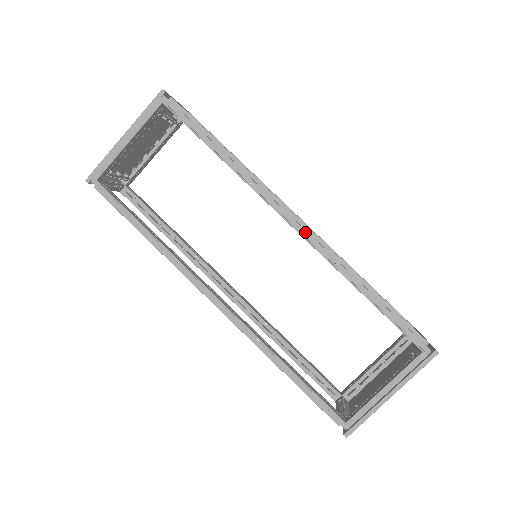
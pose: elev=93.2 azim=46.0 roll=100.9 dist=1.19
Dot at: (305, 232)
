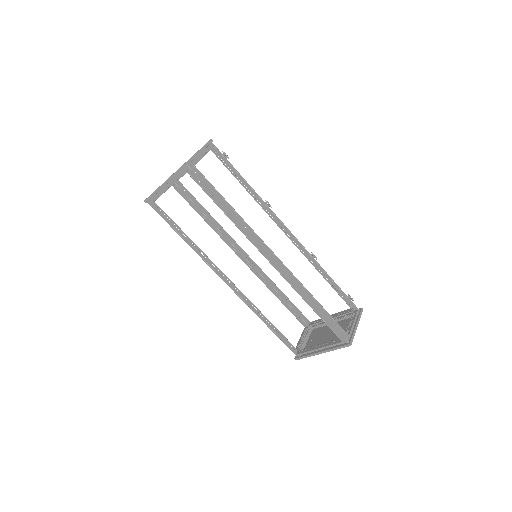
Dot at: (280, 267)
